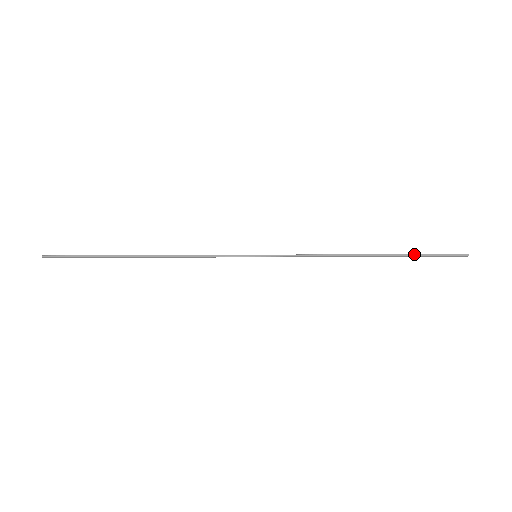
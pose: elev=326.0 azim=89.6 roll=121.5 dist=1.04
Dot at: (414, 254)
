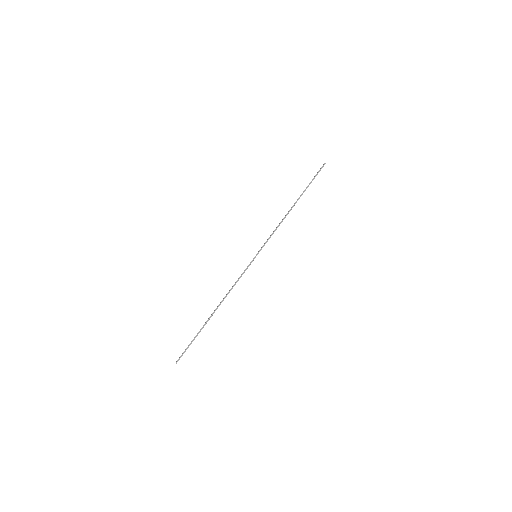
Dot at: (308, 185)
